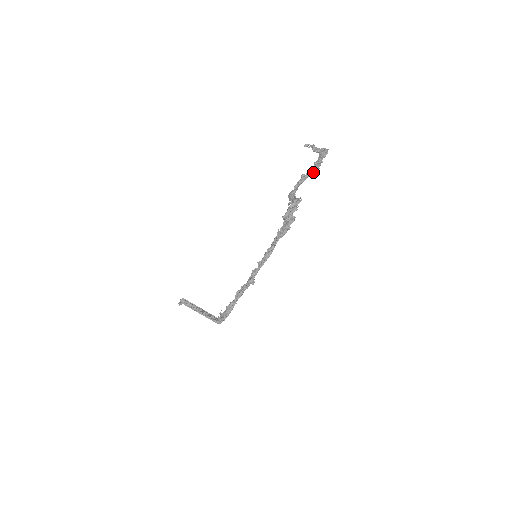
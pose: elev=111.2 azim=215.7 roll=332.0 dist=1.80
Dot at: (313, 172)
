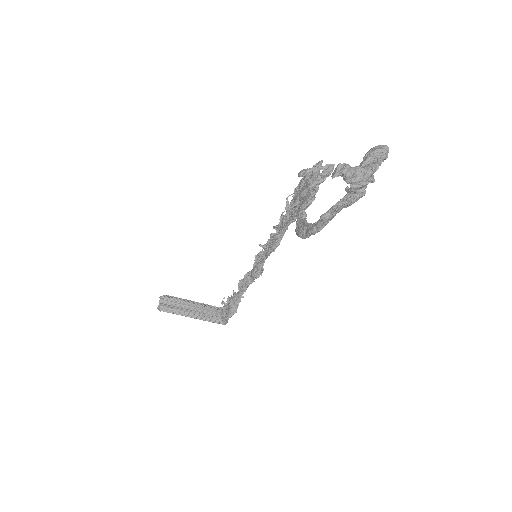
Dot at: (350, 203)
